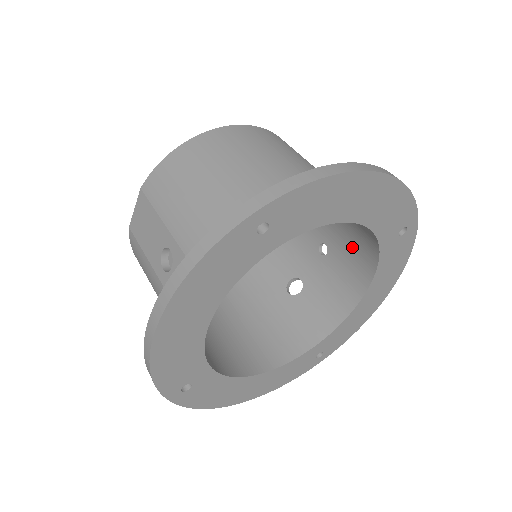
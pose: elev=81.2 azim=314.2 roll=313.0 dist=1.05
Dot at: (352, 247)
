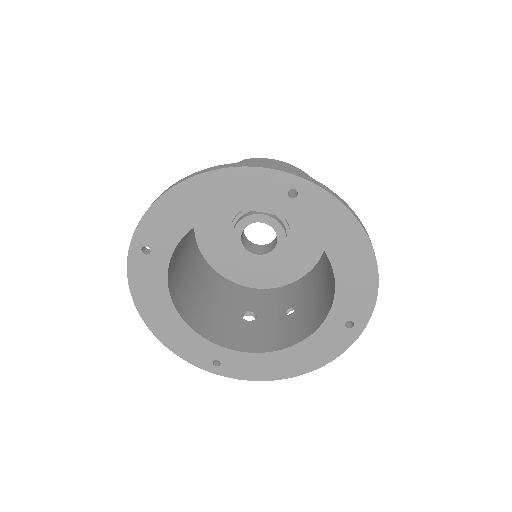
Dot at: (310, 316)
